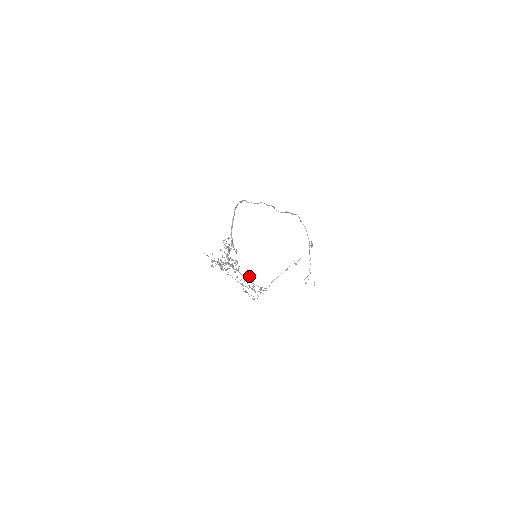
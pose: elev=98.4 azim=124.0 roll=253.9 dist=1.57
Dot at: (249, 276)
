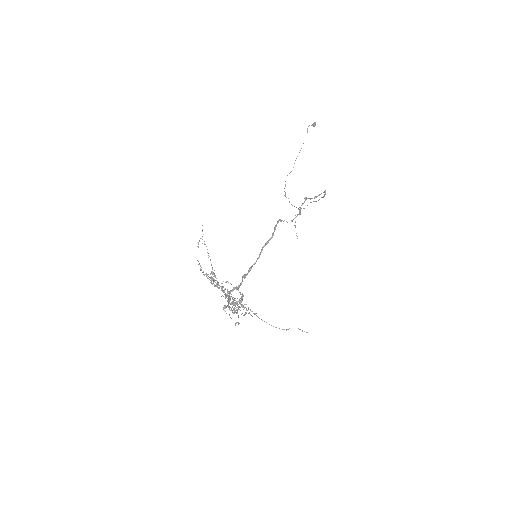
Dot at: occluded
